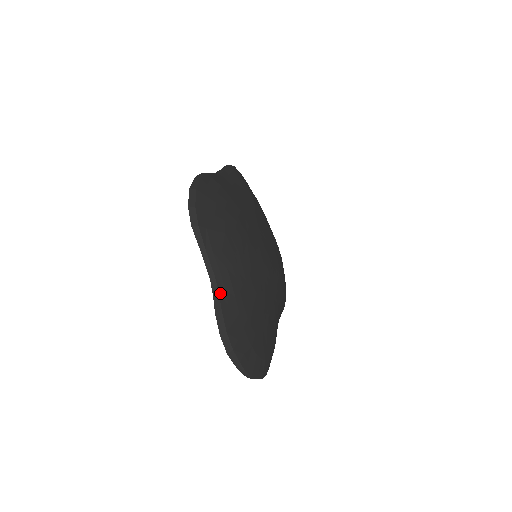
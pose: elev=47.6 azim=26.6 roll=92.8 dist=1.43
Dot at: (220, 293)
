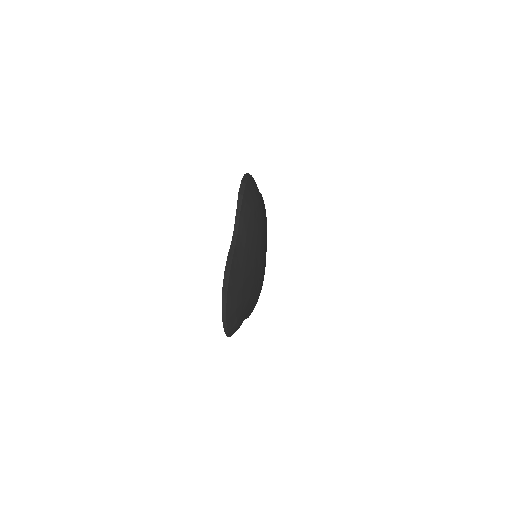
Dot at: (236, 247)
